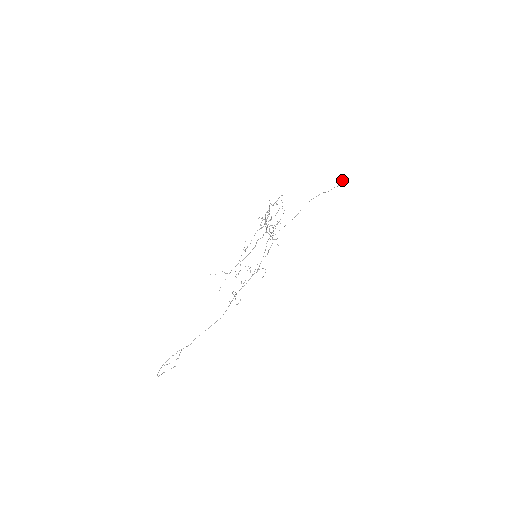
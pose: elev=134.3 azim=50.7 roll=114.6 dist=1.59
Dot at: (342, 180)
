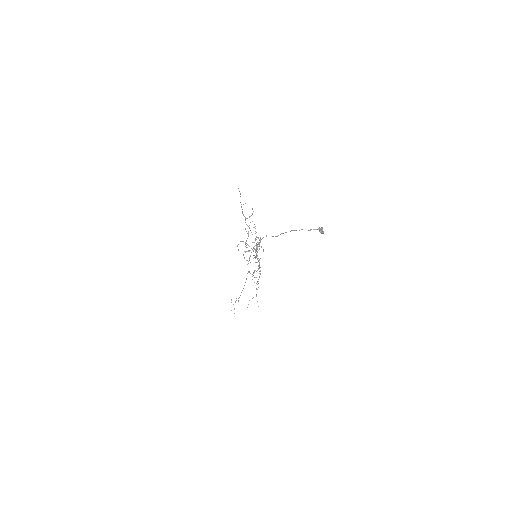
Dot at: (321, 231)
